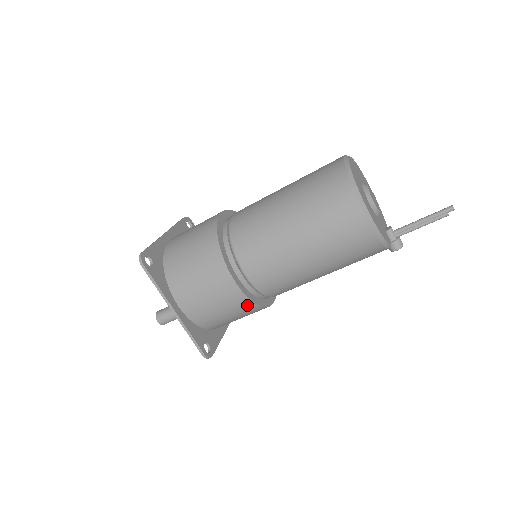
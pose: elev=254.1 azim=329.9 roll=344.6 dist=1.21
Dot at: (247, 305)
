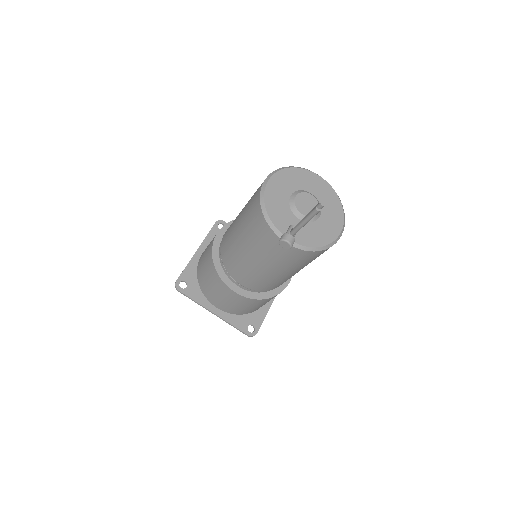
Dot at: (211, 258)
